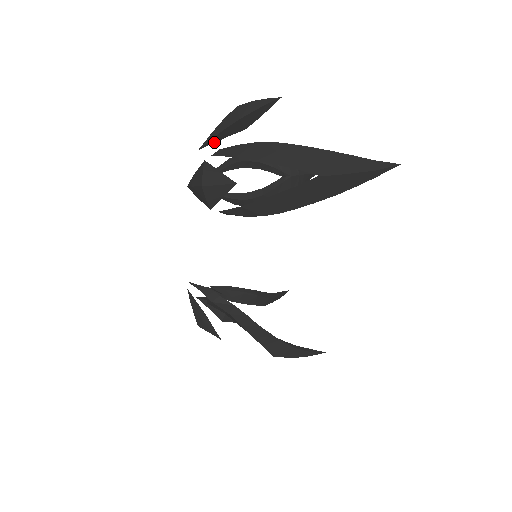
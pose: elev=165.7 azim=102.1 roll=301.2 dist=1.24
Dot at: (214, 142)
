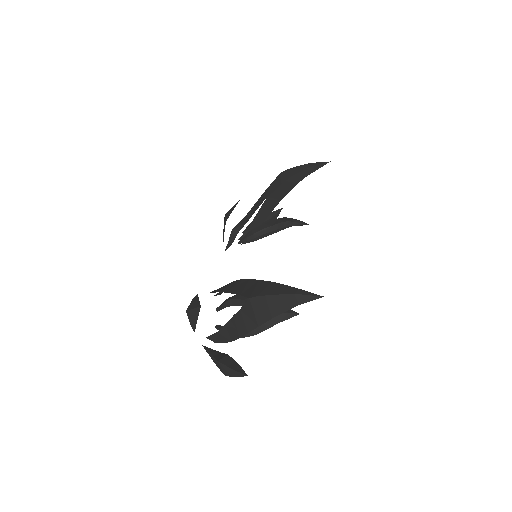
Dot at: occluded
